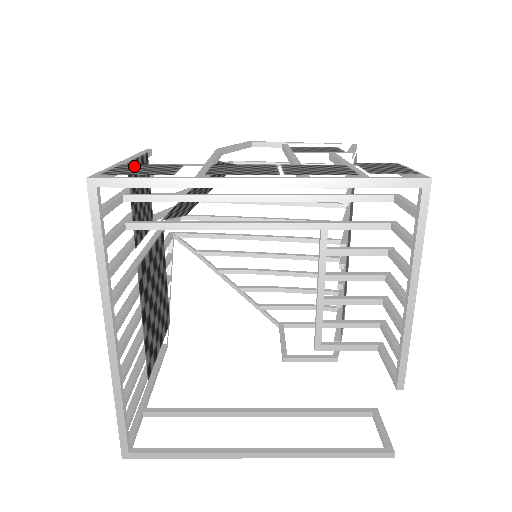
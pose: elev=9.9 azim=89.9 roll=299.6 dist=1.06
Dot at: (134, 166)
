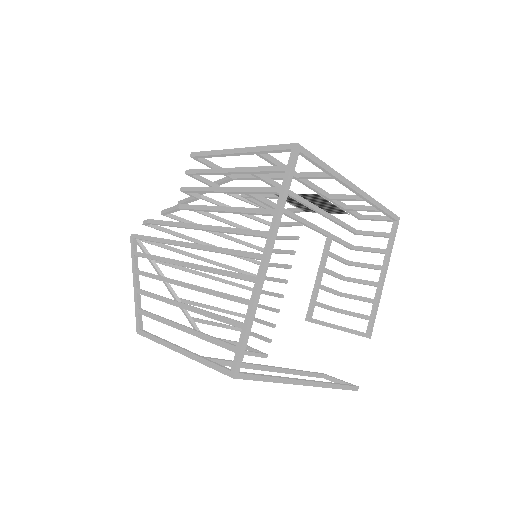
Dot at: occluded
